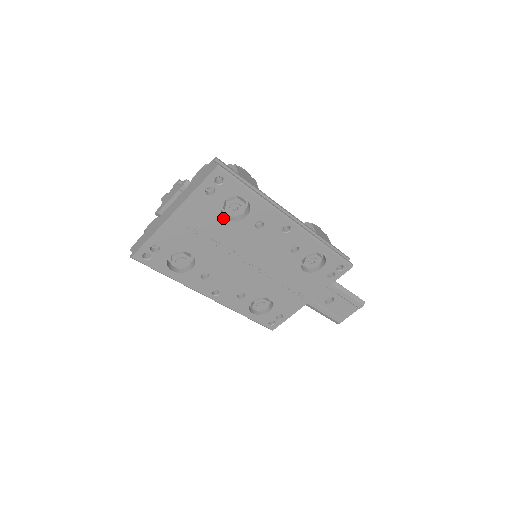
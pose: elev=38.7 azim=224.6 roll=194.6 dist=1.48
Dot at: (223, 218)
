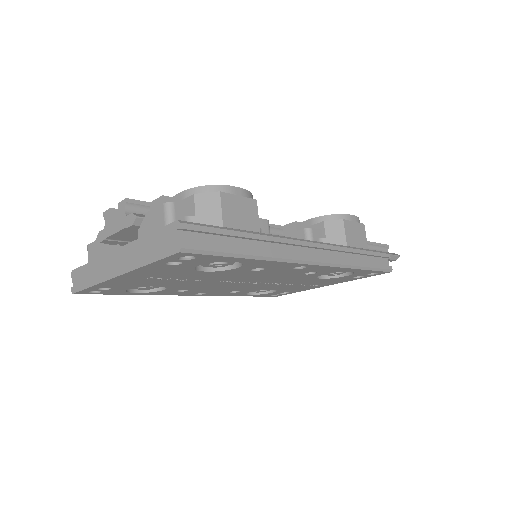
Dot at: (200, 271)
